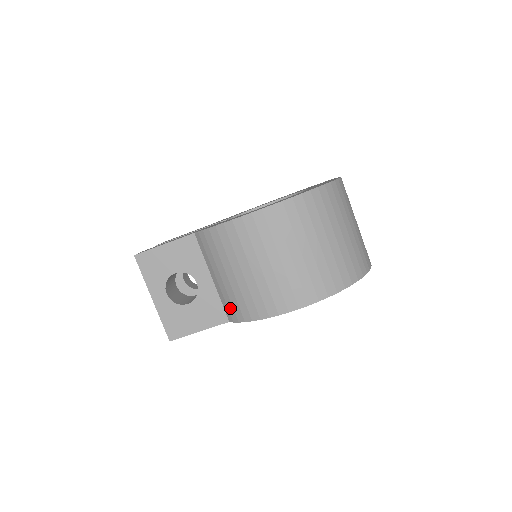
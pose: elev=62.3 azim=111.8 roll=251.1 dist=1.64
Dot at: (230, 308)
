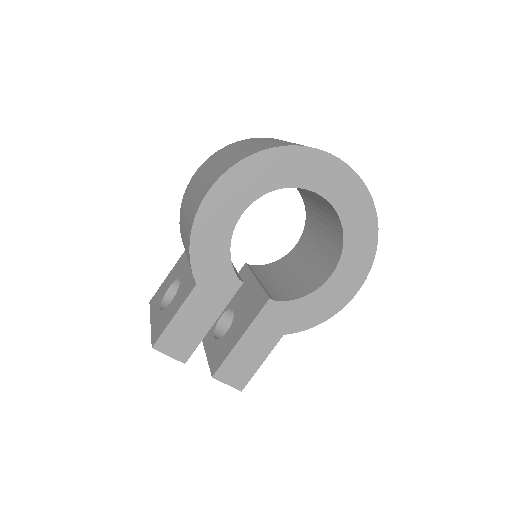
Dot at: (189, 263)
